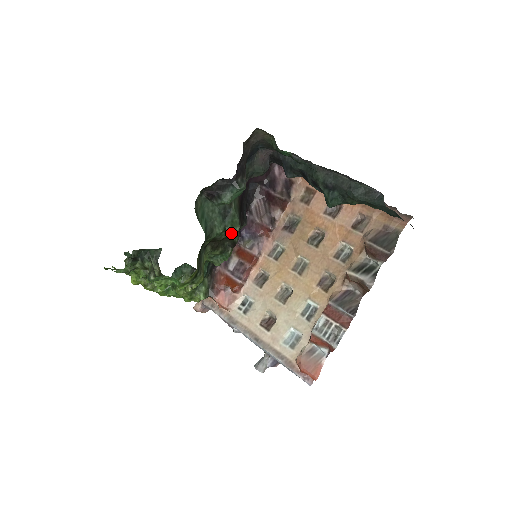
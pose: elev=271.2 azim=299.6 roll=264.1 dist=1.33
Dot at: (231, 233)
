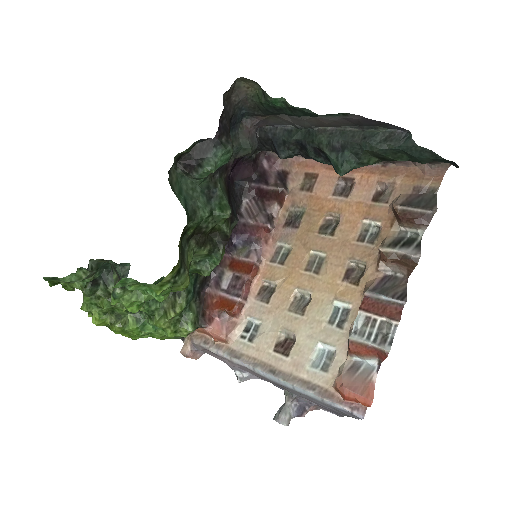
Dot at: (220, 220)
